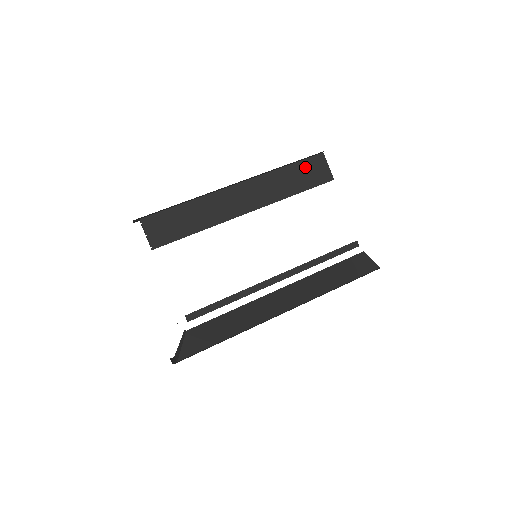
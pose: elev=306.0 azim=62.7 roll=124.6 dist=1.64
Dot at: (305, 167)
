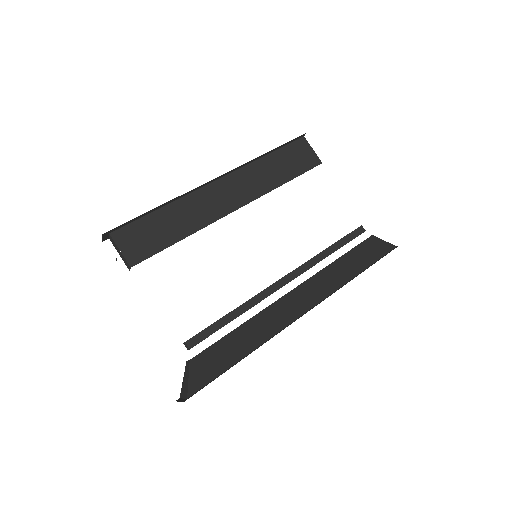
Dot at: (288, 153)
